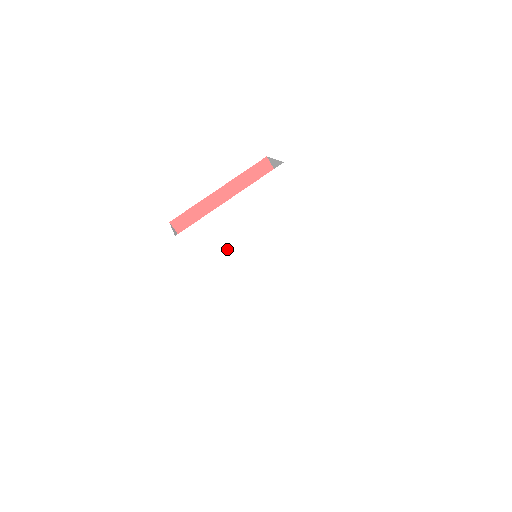
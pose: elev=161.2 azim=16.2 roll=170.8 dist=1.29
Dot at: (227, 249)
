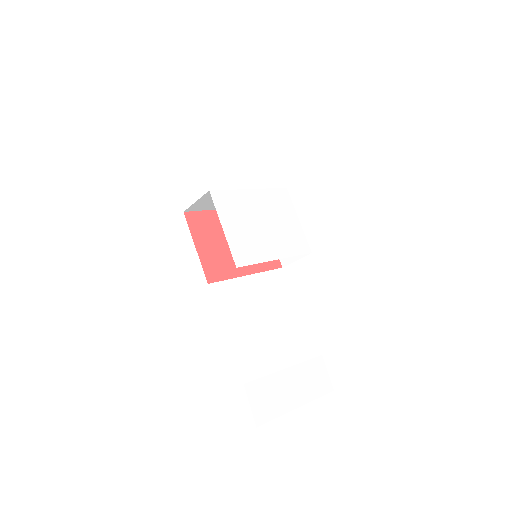
Dot at: (244, 223)
